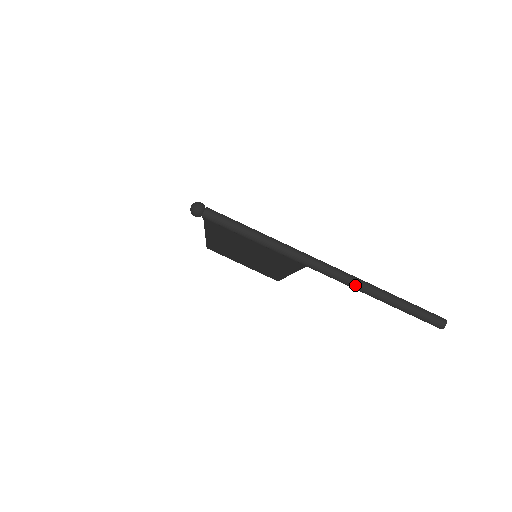
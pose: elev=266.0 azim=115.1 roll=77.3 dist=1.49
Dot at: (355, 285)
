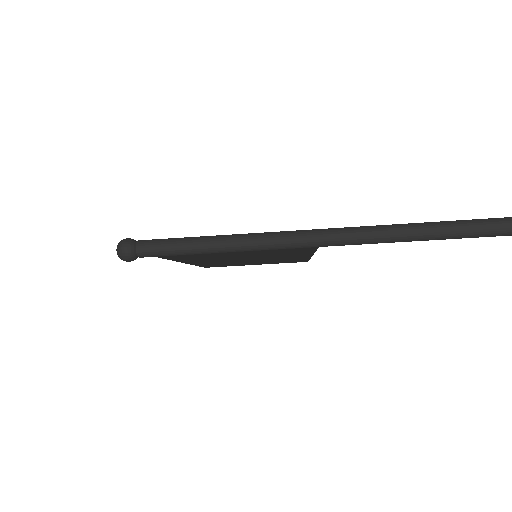
Dot at: (404, 237)
